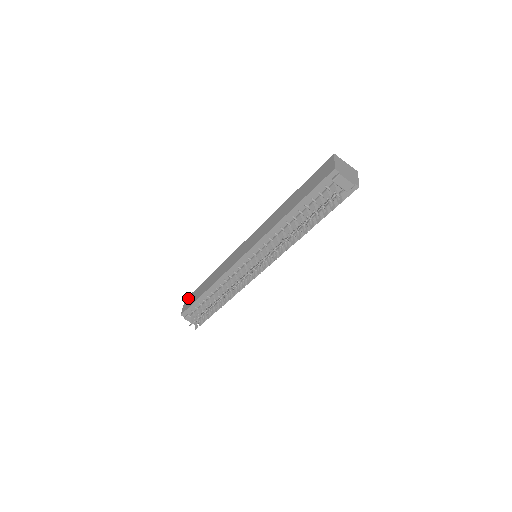
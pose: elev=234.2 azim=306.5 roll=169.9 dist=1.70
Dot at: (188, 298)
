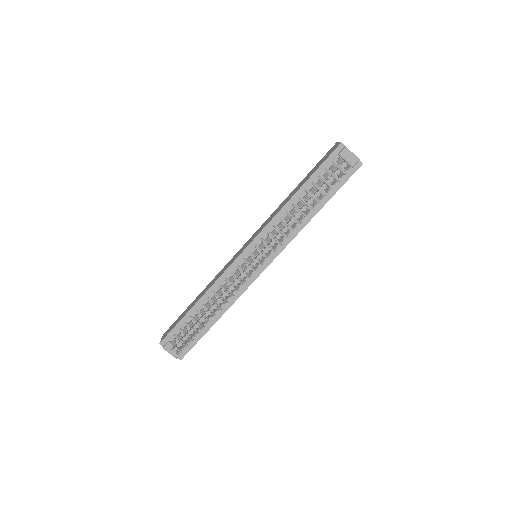
Dot at: (169, 328)
